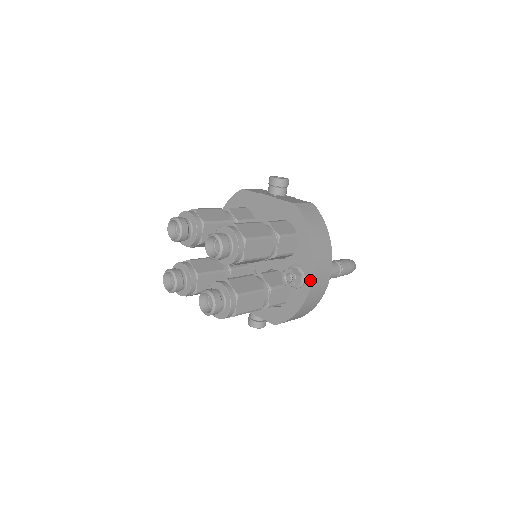
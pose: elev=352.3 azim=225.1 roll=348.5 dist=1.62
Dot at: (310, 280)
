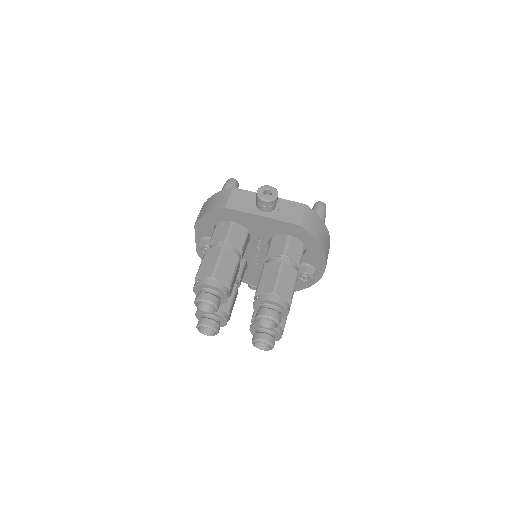
Dot at: (322, 272)
